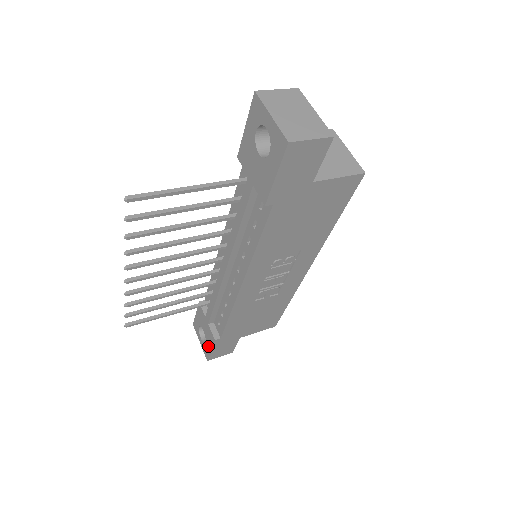
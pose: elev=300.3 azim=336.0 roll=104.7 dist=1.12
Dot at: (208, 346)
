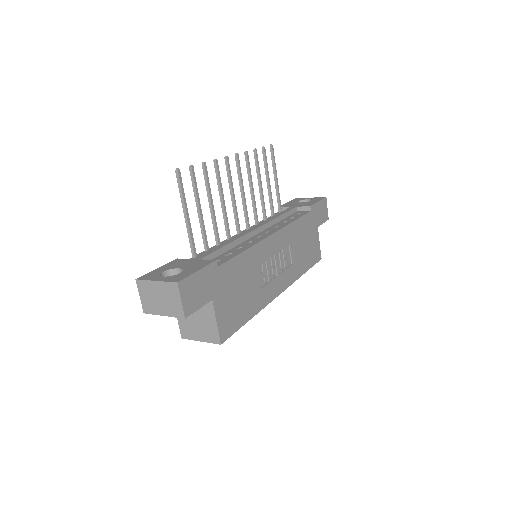
Dot at: (190, 271)
